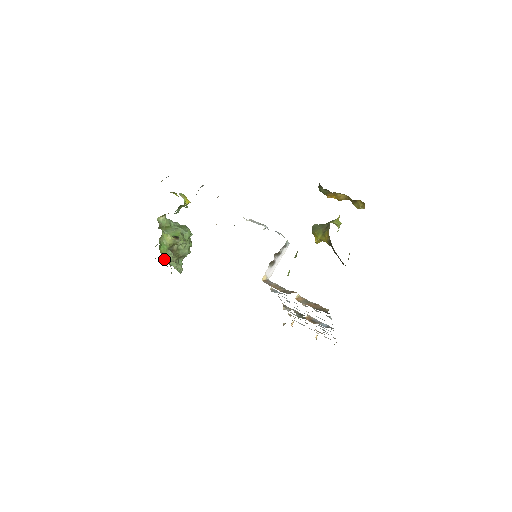
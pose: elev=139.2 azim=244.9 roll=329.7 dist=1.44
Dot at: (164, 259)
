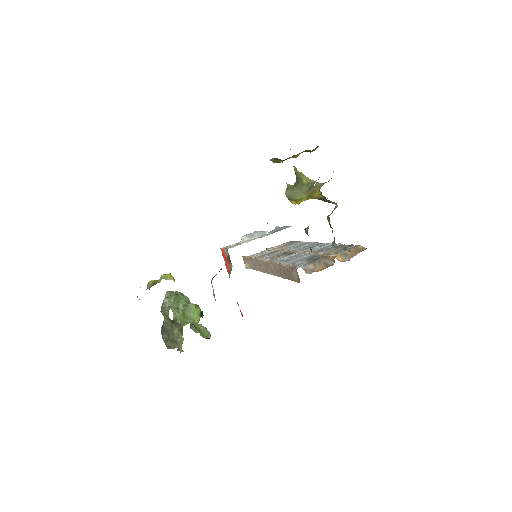
Dot at: occluded
